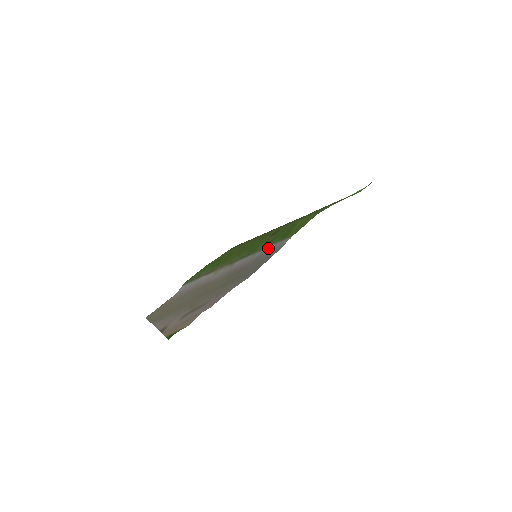
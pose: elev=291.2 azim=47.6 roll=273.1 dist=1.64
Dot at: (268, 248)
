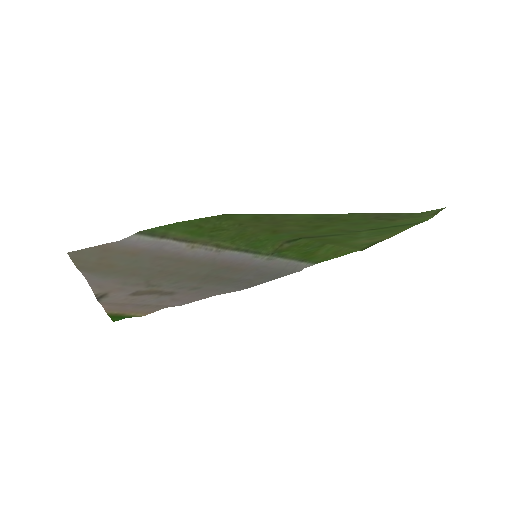
Dot at: (278, 260)
